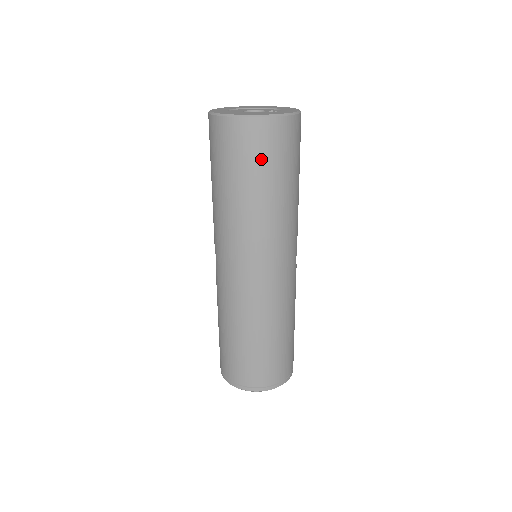
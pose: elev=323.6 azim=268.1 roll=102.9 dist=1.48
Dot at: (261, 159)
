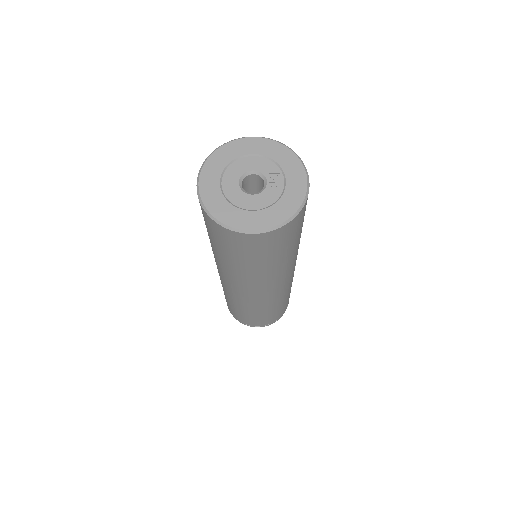
Dot at: (257, 252)
